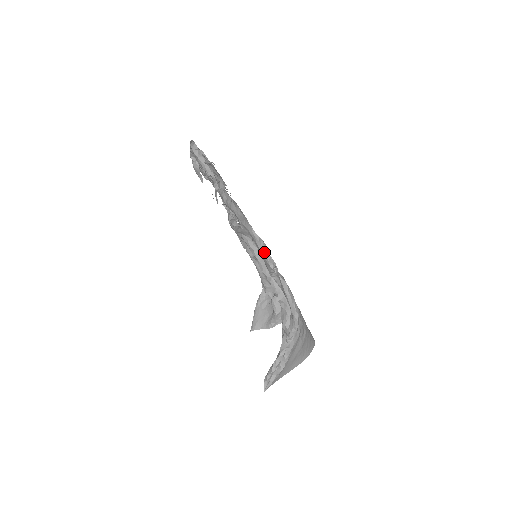
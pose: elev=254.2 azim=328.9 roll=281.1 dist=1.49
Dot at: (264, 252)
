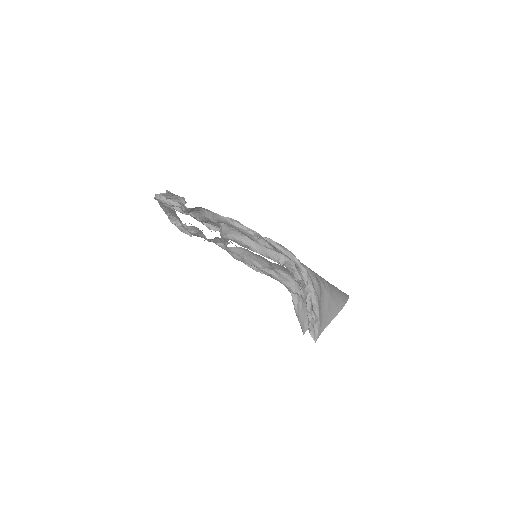
Dot at: (239, 226)
